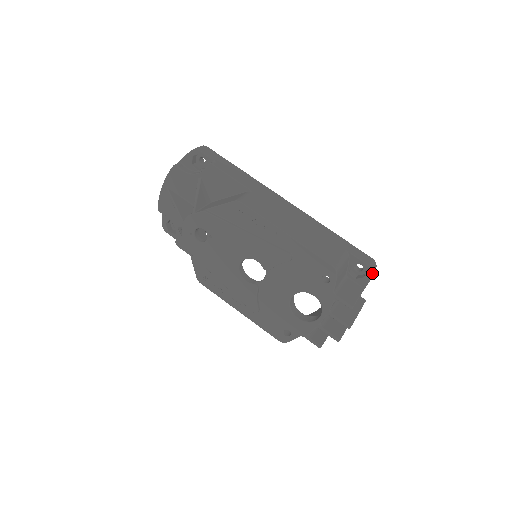
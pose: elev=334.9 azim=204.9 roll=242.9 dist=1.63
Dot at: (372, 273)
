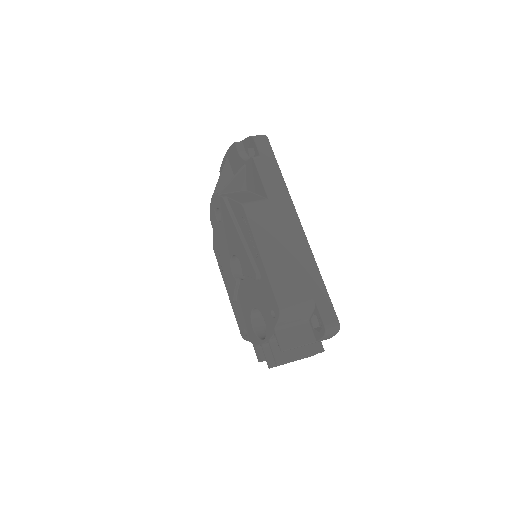
Dot at: (325, 334)
